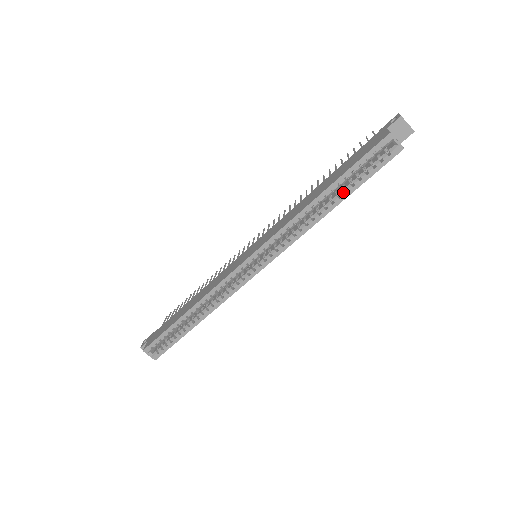
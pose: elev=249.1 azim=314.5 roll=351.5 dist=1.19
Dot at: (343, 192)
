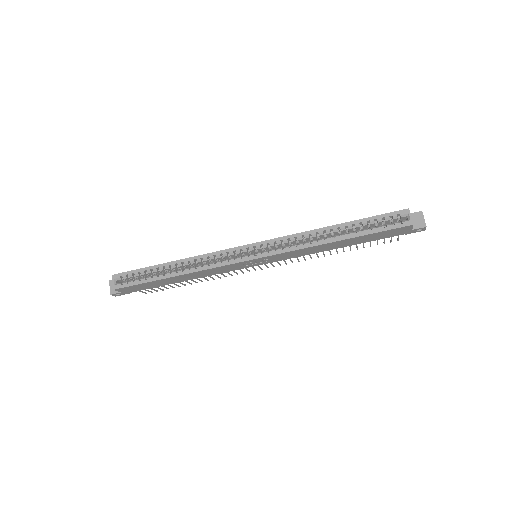
Dot at: (353, 232)
